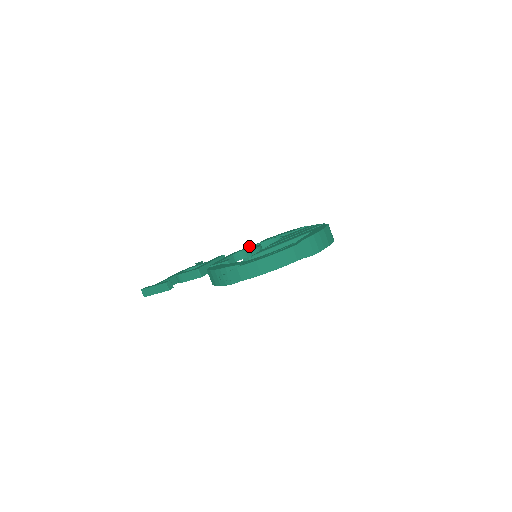
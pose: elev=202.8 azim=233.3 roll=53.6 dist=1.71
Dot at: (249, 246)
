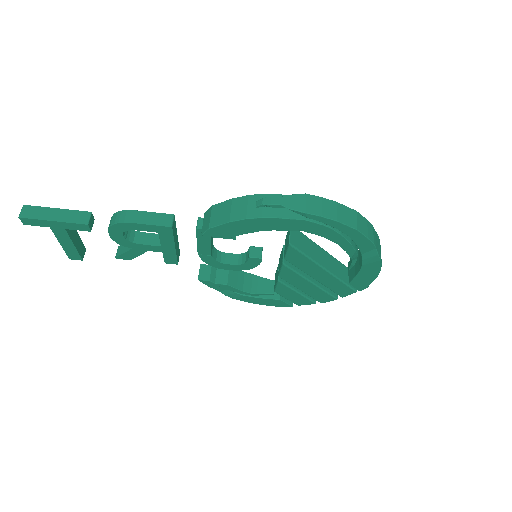
Dot at: occluded
